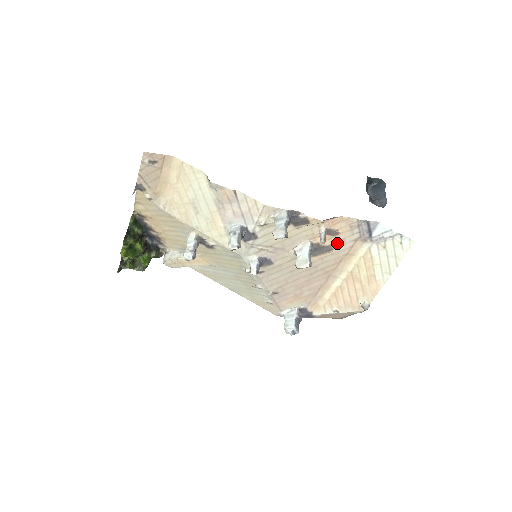
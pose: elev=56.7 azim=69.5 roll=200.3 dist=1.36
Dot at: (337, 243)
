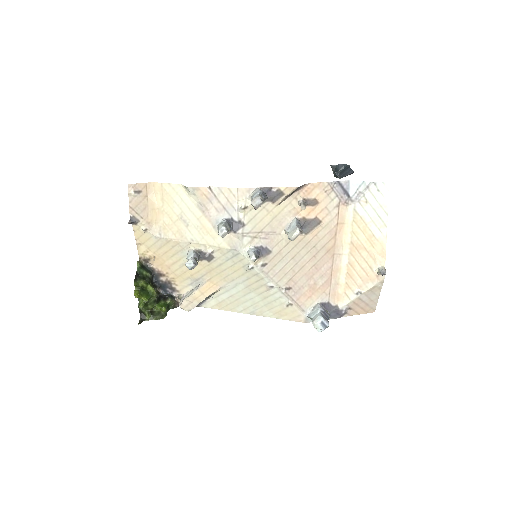
Dot at: (322, 214)
